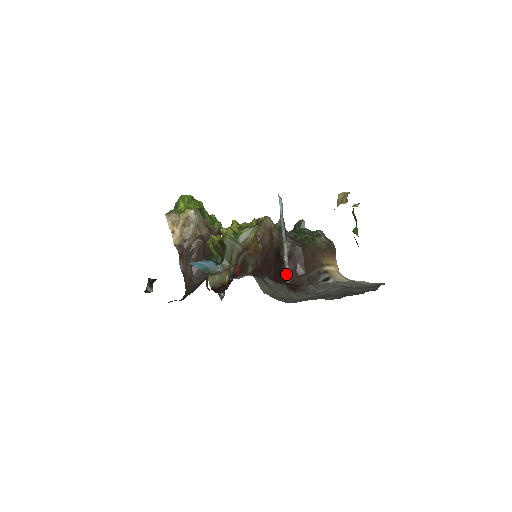
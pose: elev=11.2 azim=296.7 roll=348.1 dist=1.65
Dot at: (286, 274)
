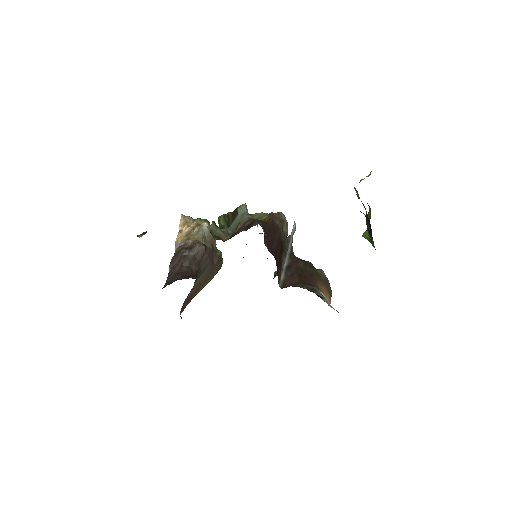
Dot at: (280, 279)
